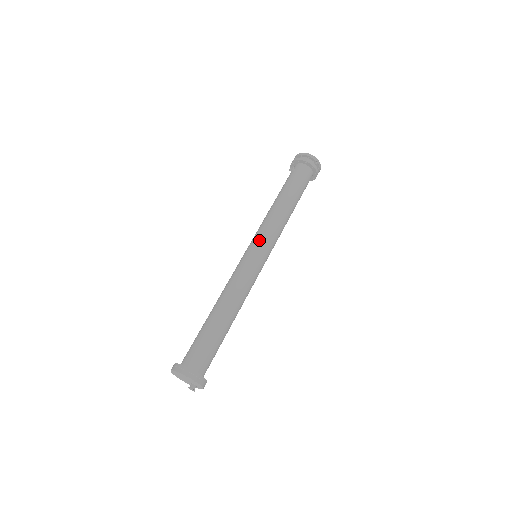
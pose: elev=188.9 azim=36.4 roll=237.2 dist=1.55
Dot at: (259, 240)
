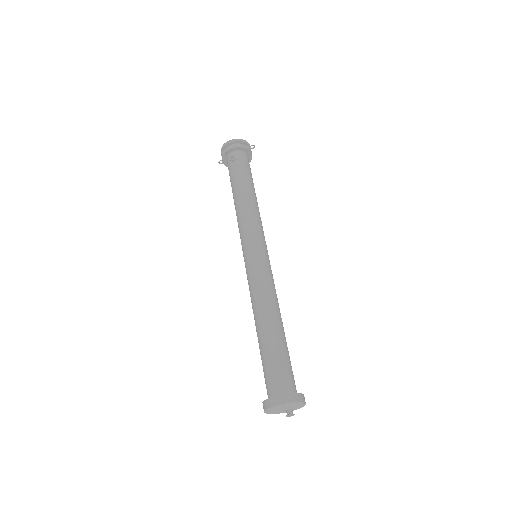
Dot at: (256, 238)
